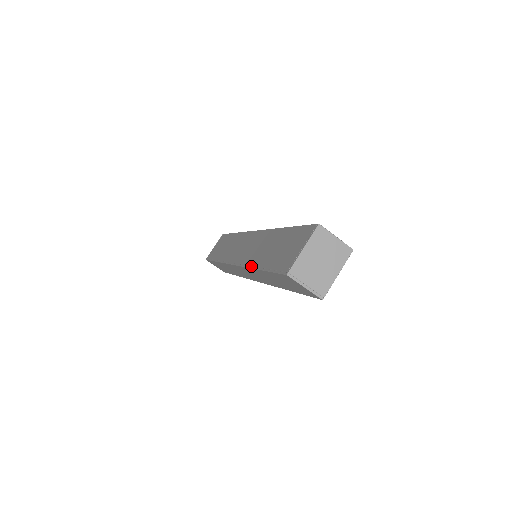
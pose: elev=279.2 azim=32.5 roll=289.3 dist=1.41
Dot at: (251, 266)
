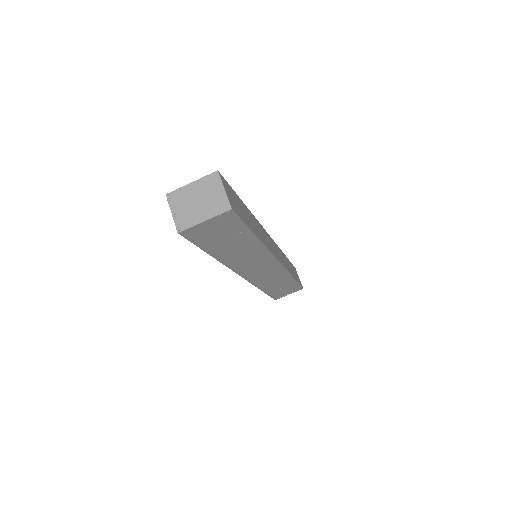
Dot at: occluded
